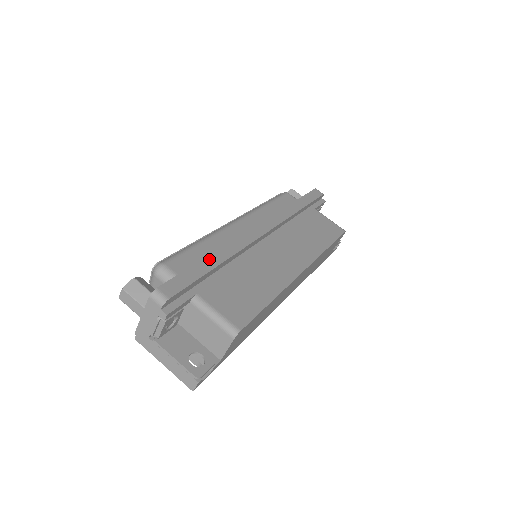
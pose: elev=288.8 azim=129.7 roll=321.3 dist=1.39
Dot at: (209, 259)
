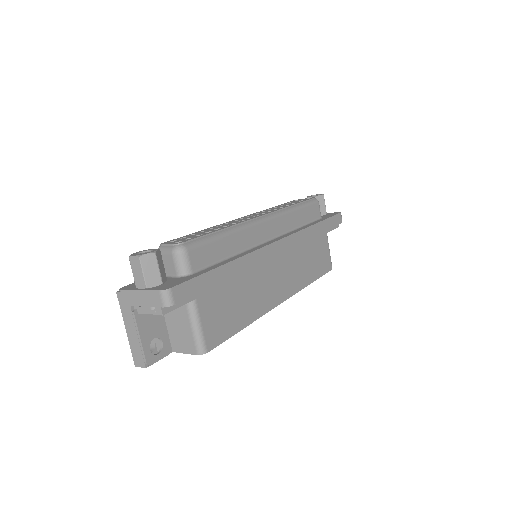
Dot at: (225, 268)
